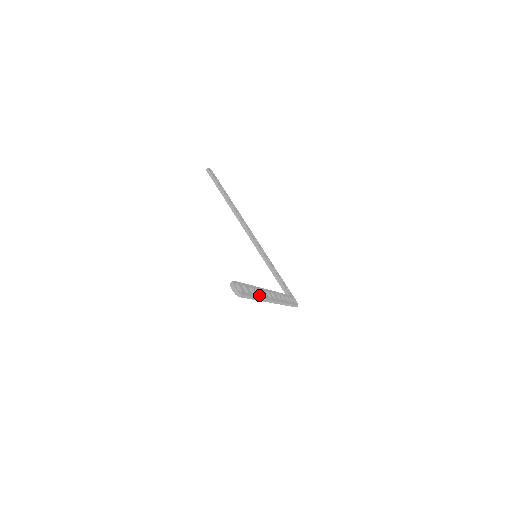
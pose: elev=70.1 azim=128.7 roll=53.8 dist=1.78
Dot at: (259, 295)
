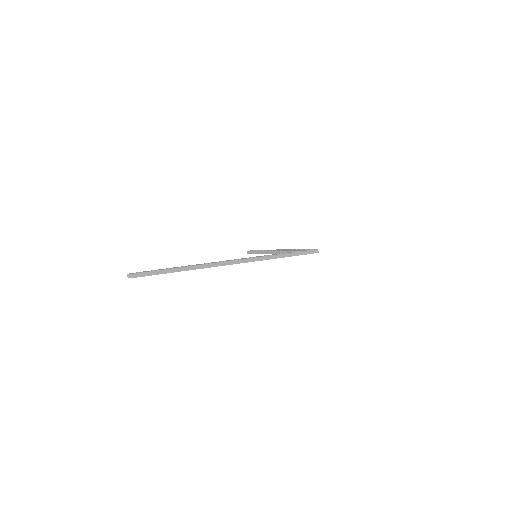
Dot at: (191, 267)
